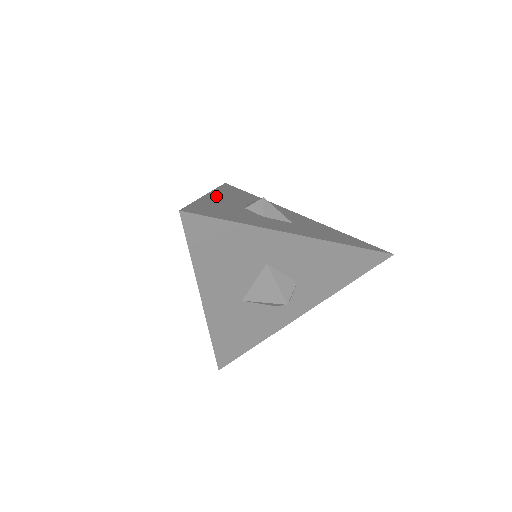
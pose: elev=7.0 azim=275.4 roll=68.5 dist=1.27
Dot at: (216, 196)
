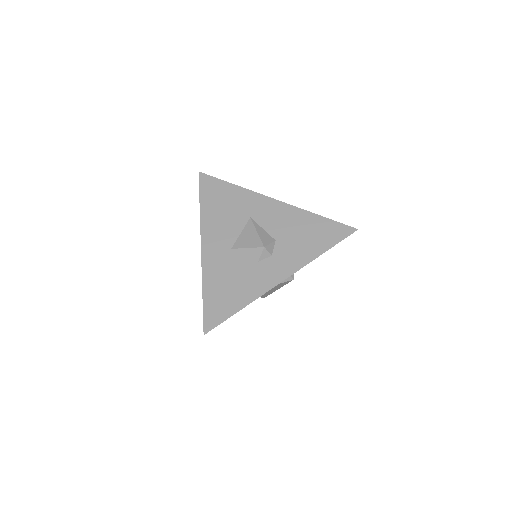
Dot at: occluded
